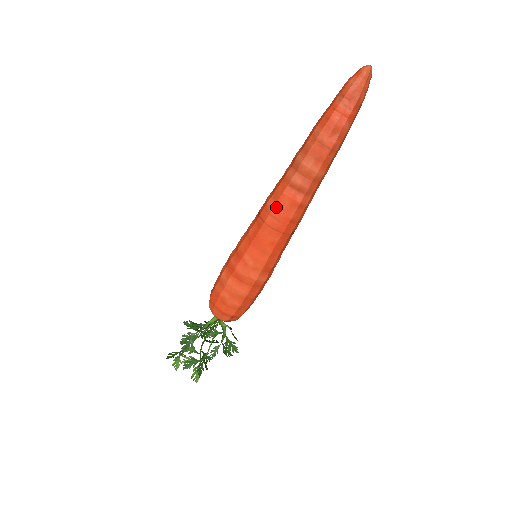
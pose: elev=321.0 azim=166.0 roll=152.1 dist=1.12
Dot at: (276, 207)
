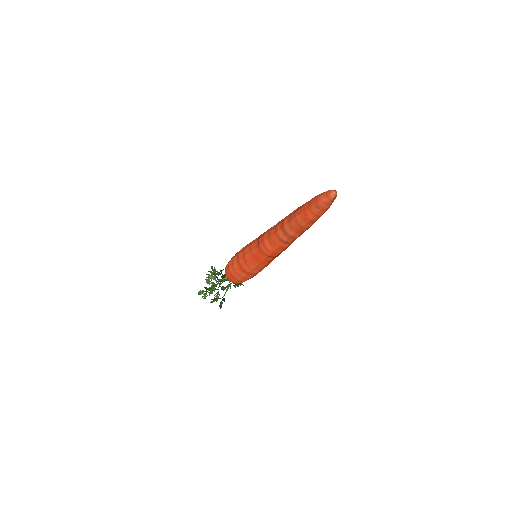
Dot at: (270, 247)
